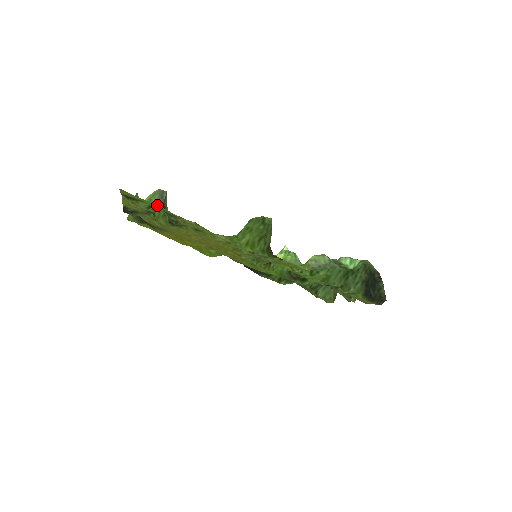
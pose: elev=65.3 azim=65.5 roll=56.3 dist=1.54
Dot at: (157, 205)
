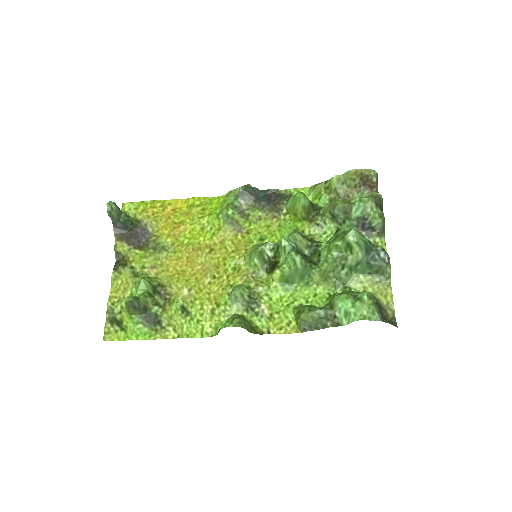
Dot at: (139, 337)
